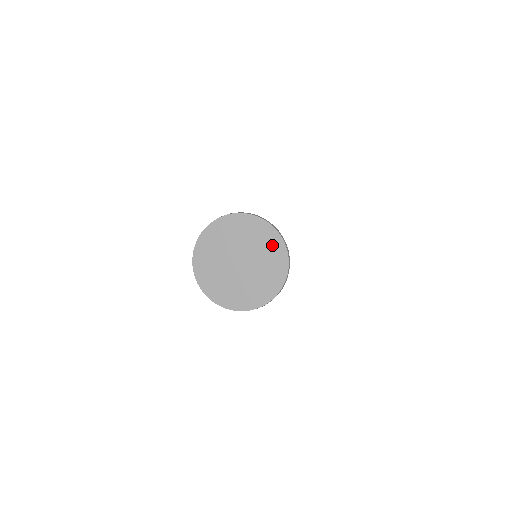
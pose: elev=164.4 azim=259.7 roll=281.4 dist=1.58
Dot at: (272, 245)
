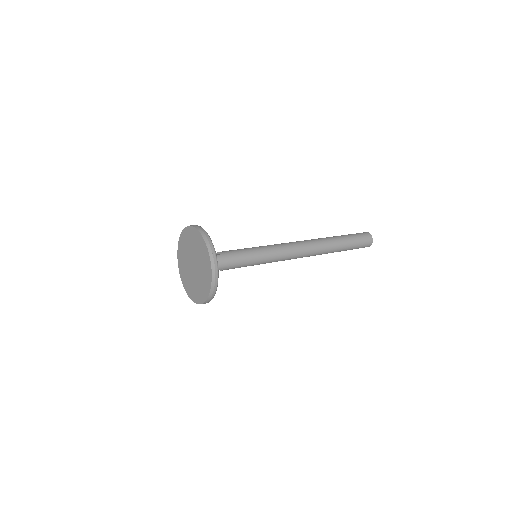
Dot at: (203, 252)
